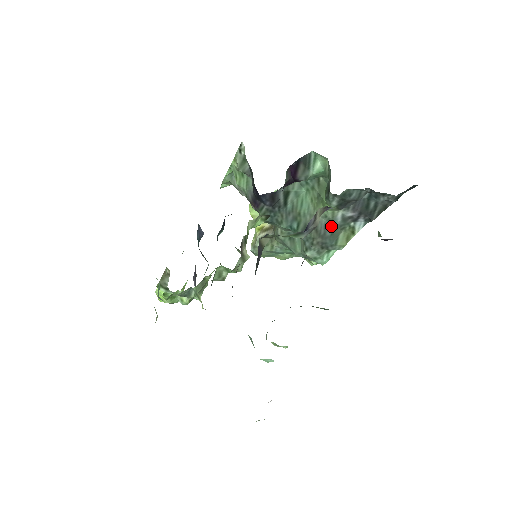
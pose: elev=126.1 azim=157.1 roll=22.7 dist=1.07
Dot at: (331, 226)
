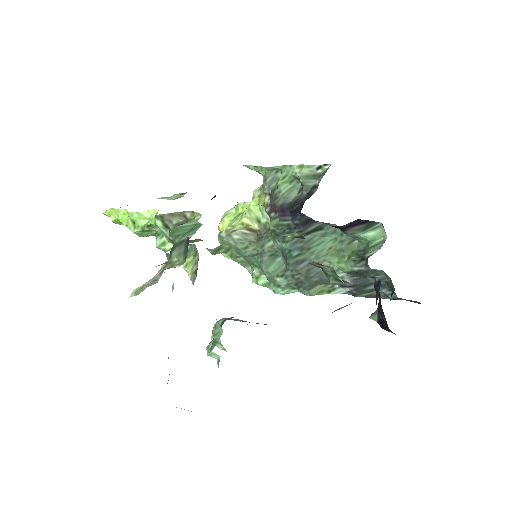
Dot at: (323, 276)
